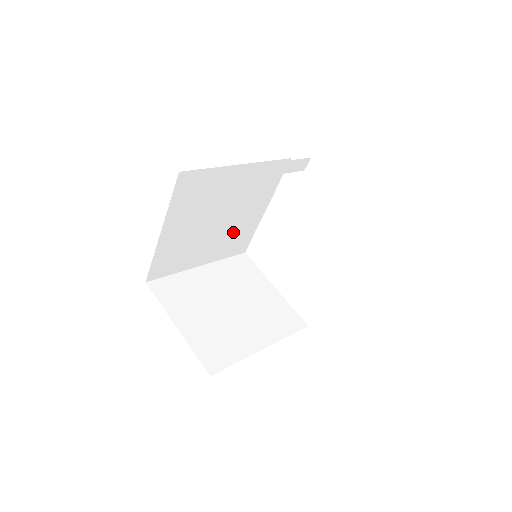
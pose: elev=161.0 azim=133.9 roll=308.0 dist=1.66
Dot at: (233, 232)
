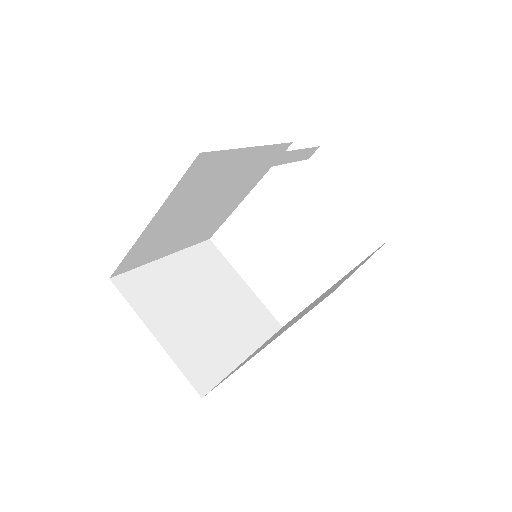
Dot at: (210, 219)
